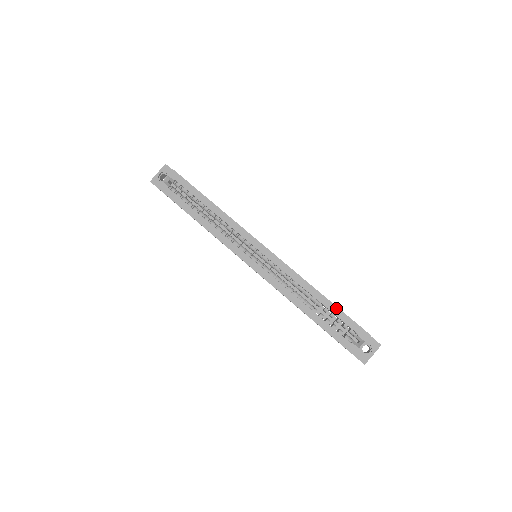
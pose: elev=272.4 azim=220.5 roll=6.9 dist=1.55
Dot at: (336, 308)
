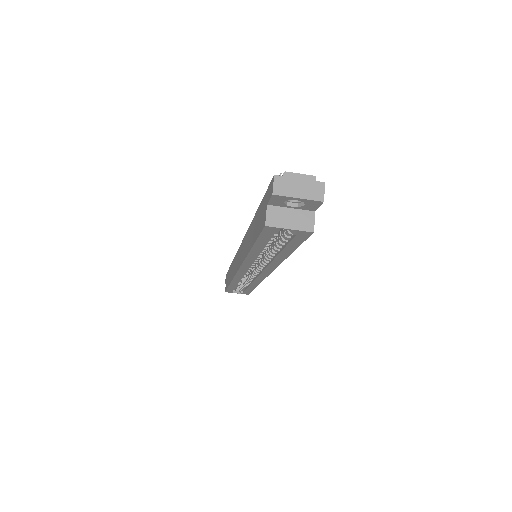
Dot at: occluded
